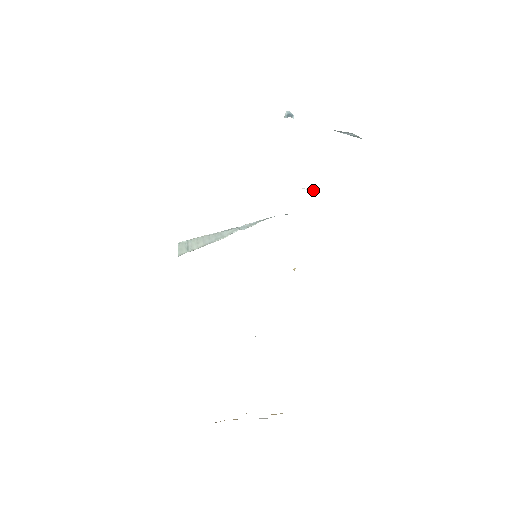
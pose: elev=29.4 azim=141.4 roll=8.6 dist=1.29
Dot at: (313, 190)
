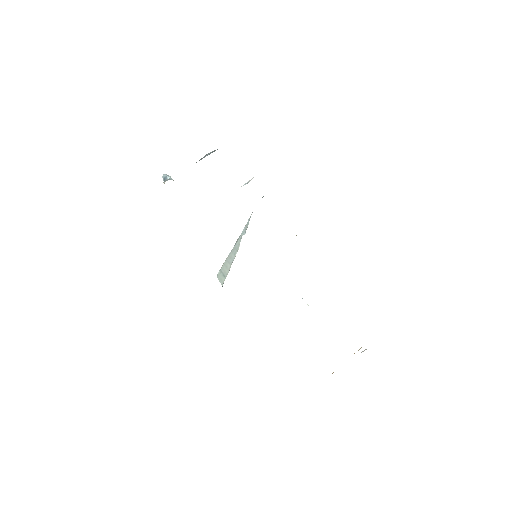
Dot at: (248, 182)
